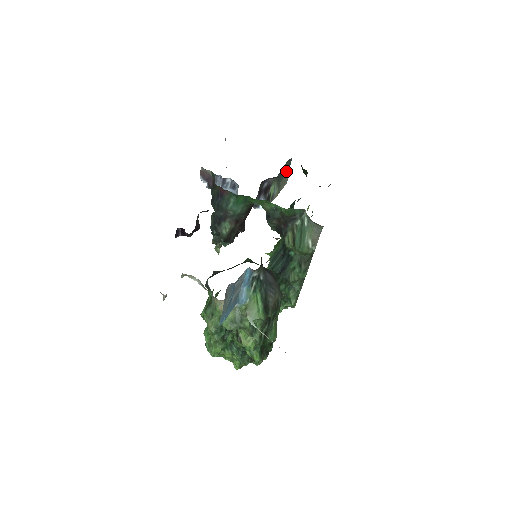
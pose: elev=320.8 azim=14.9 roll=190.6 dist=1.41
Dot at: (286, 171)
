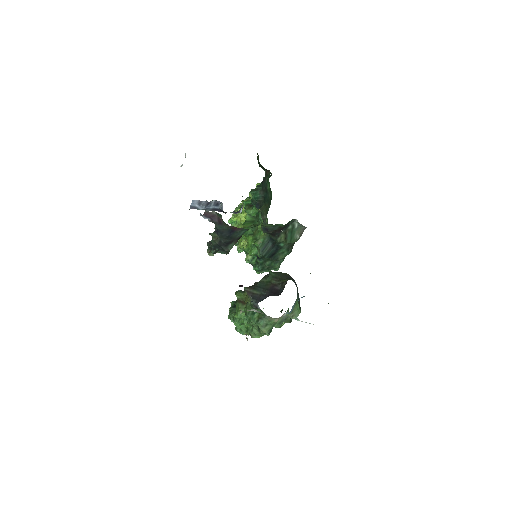
Dot at: occluded
